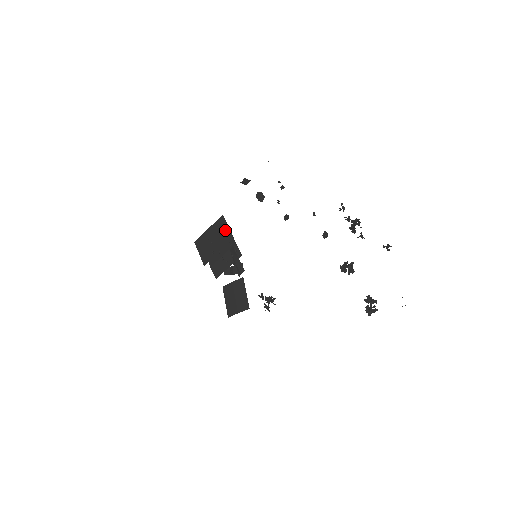
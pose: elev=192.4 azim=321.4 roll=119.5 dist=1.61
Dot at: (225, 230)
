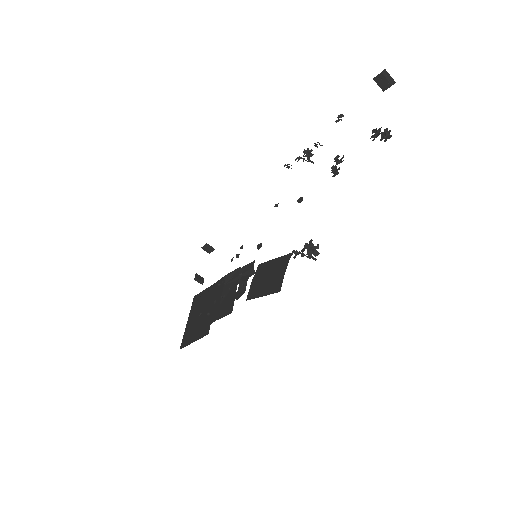
Dot at: (206, 293)
